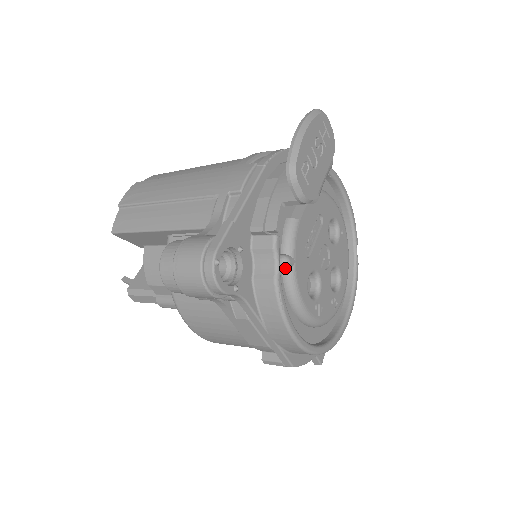
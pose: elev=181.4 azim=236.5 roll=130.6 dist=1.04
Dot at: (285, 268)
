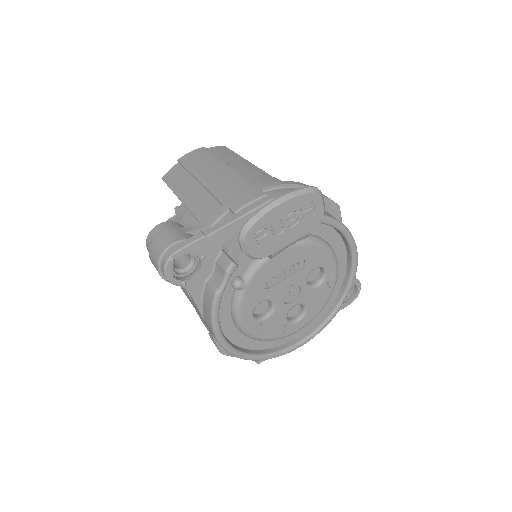
Dot at: (235, 288)
